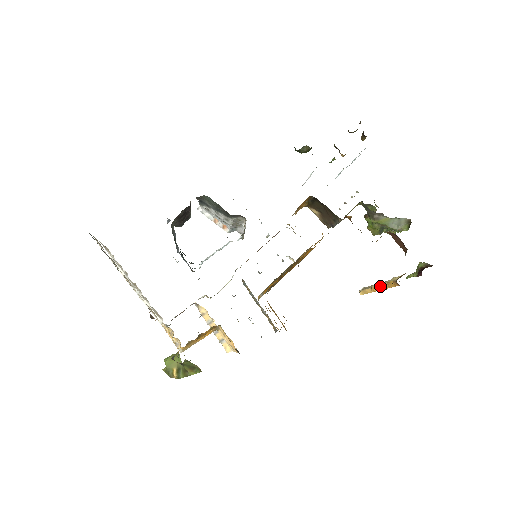
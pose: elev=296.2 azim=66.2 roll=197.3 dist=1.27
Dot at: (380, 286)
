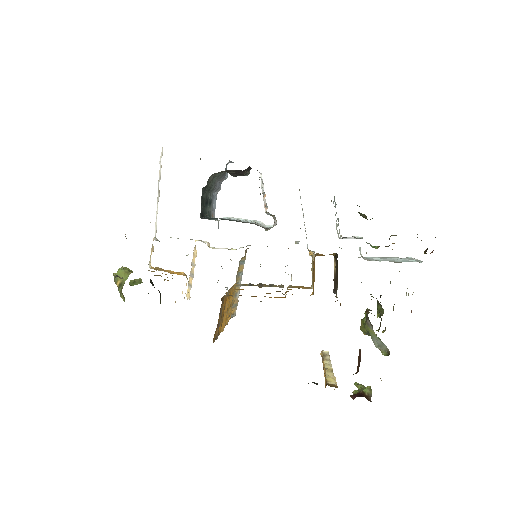
Dot at: (325, 369)
